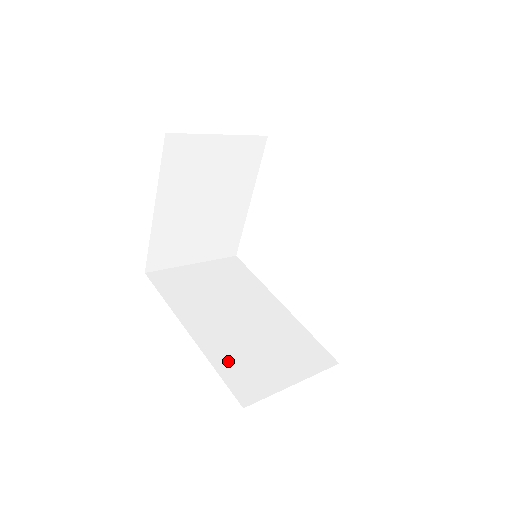
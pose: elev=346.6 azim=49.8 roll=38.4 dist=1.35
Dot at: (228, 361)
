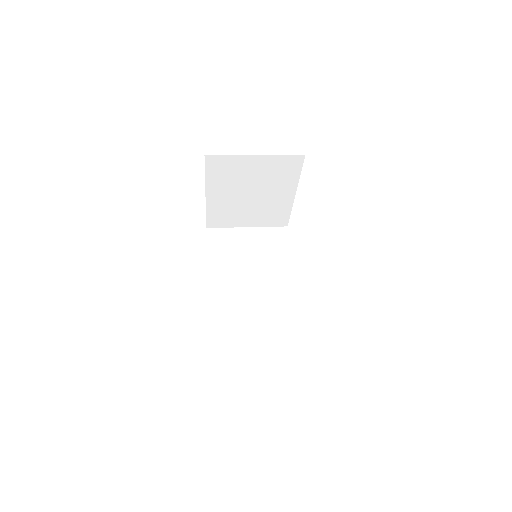
Dot at: (221, 315)
